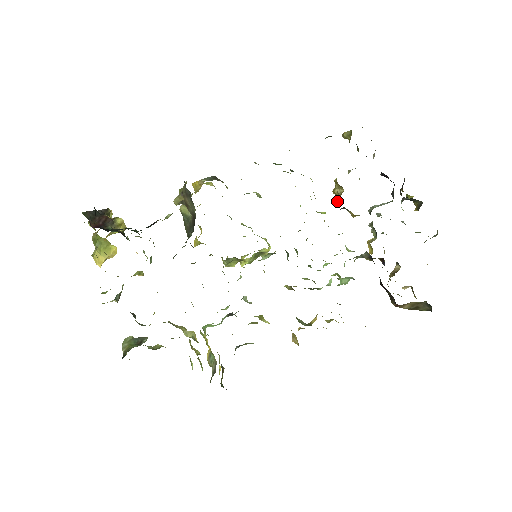
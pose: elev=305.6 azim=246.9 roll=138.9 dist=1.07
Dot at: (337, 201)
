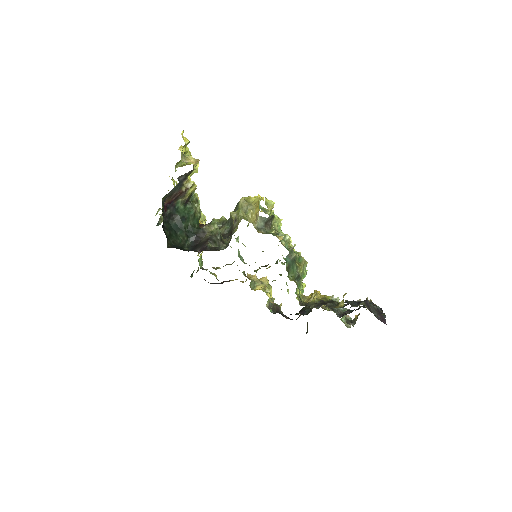
Dot at: (311, 294)
